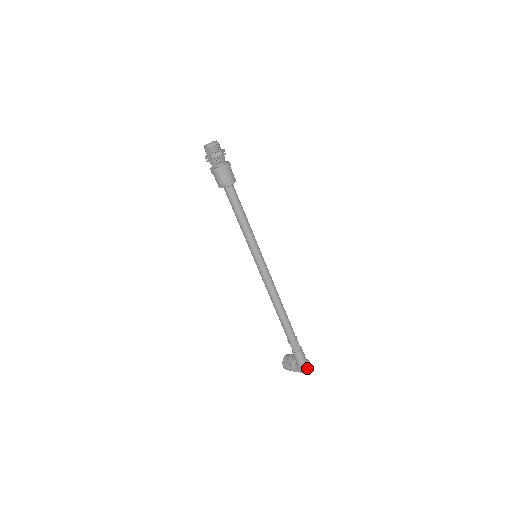
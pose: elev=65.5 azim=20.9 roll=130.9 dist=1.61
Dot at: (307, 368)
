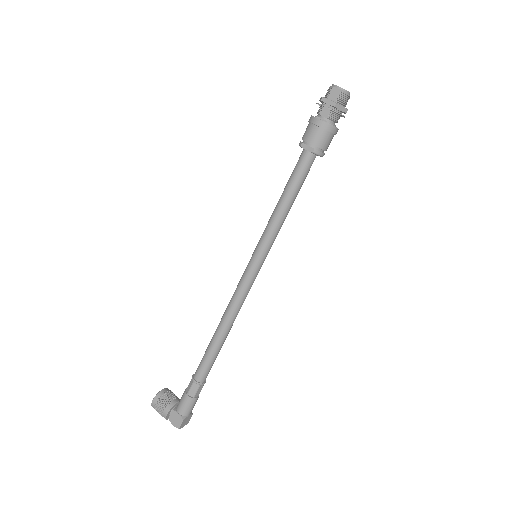
Dot at: (184, 423)
